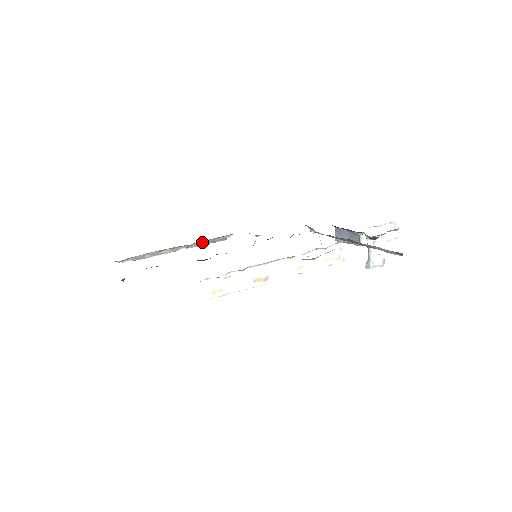
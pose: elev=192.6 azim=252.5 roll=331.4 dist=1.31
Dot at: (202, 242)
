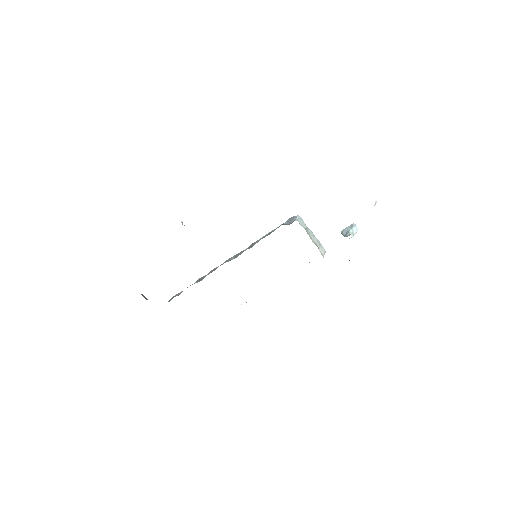
Dot at: occluded
